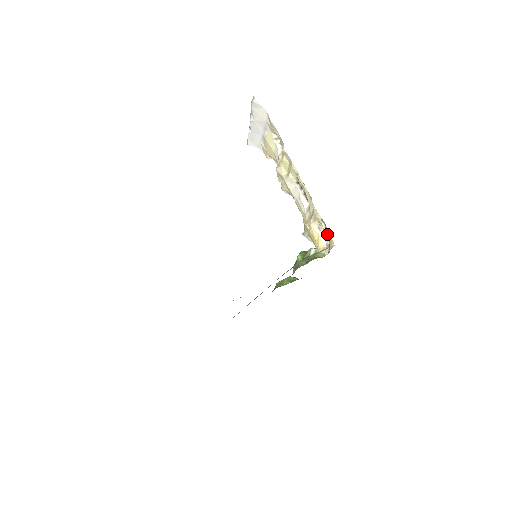
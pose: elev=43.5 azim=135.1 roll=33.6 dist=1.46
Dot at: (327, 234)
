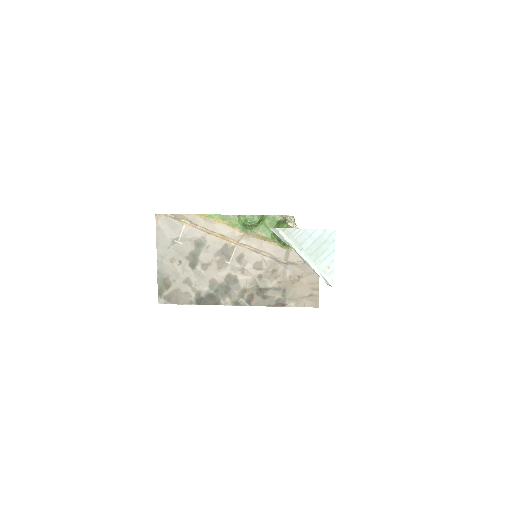
Dot at: occluded
